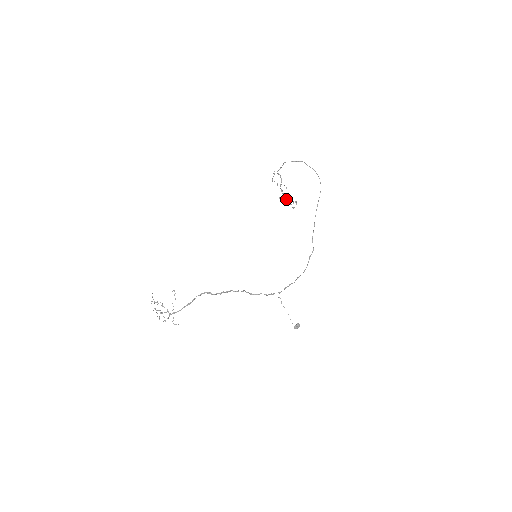
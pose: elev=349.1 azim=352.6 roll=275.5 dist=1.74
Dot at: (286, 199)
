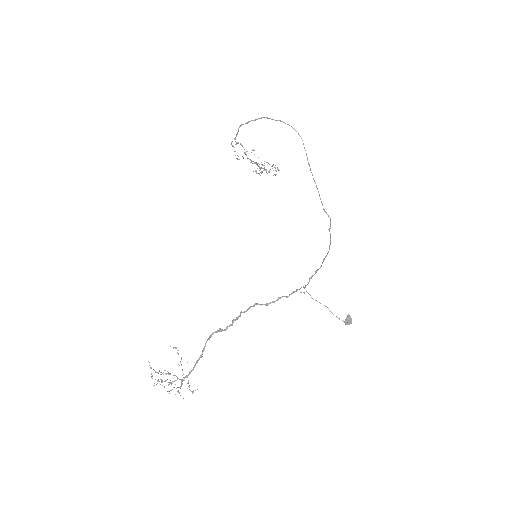
Dot at: occluded
